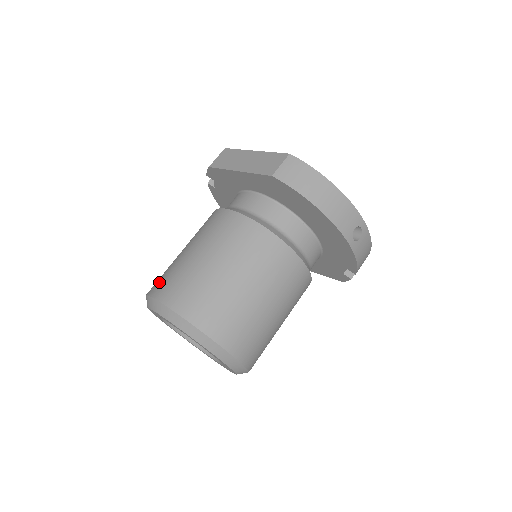
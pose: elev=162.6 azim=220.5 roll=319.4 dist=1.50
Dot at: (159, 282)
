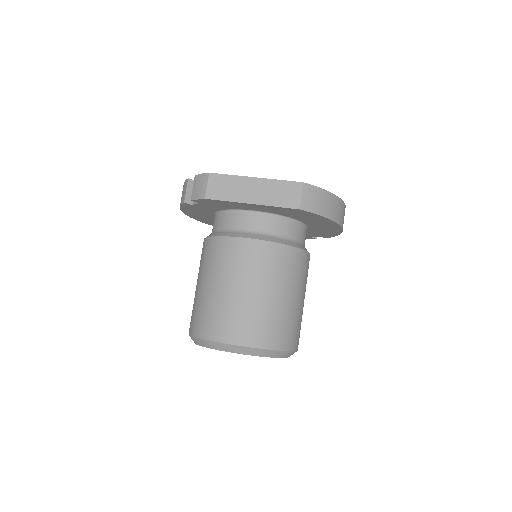
Dot at: (218, 326)
